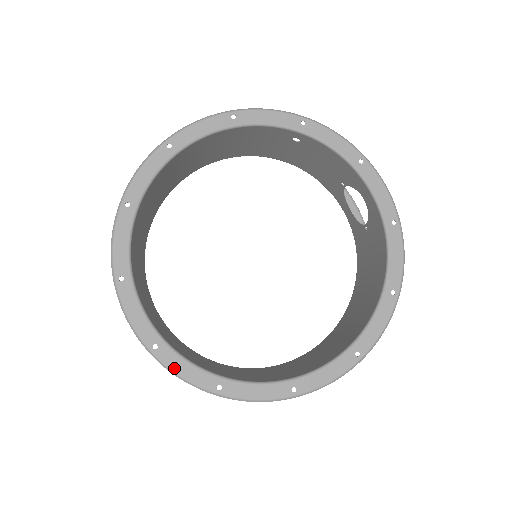
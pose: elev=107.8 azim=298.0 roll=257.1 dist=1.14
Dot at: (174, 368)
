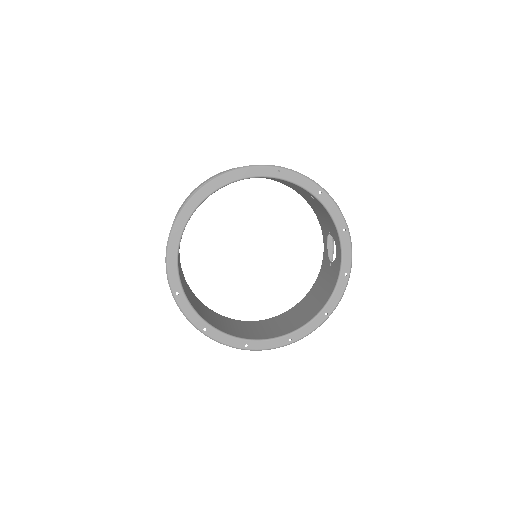
Dot at: (184, 309)
